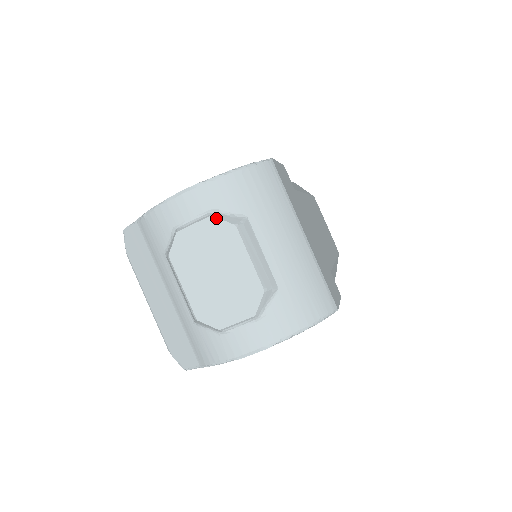
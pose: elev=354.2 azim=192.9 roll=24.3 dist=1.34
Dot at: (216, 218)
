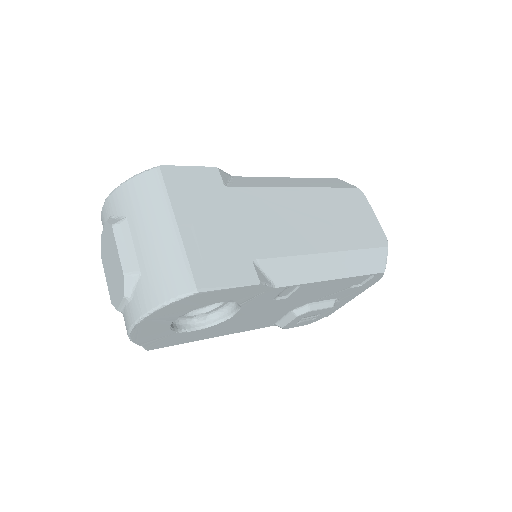
Dot at: (107, 222)
